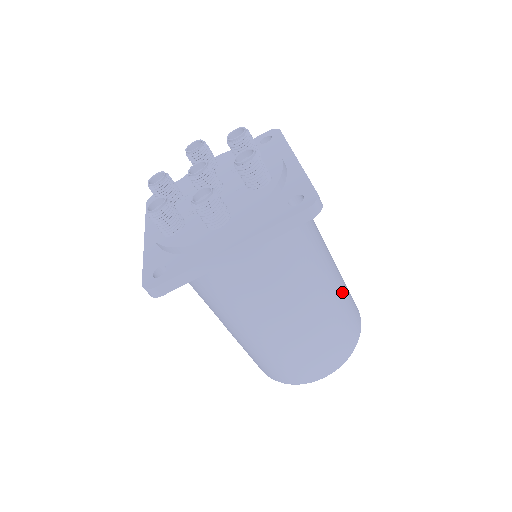
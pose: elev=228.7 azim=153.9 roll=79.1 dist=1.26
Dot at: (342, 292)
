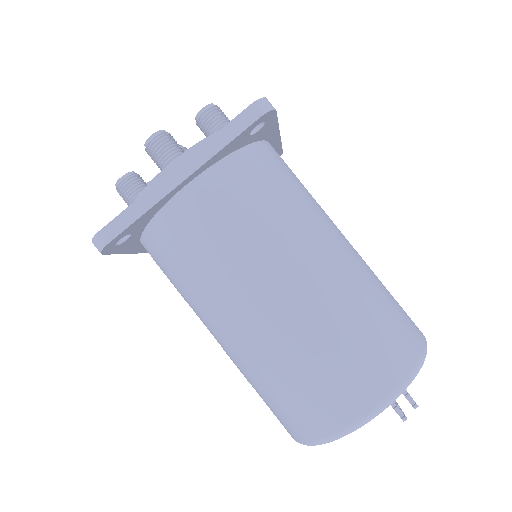
Dot at: (371, 279)
